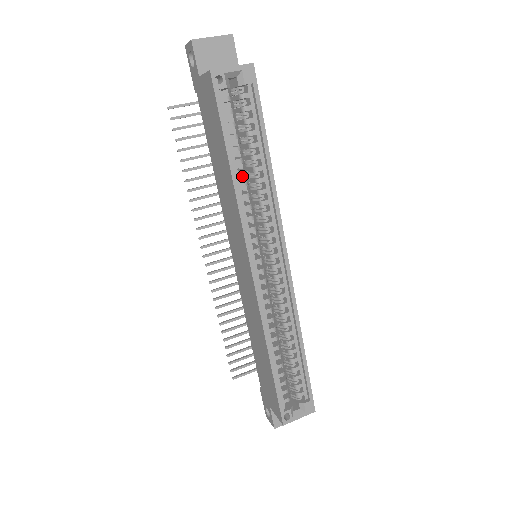
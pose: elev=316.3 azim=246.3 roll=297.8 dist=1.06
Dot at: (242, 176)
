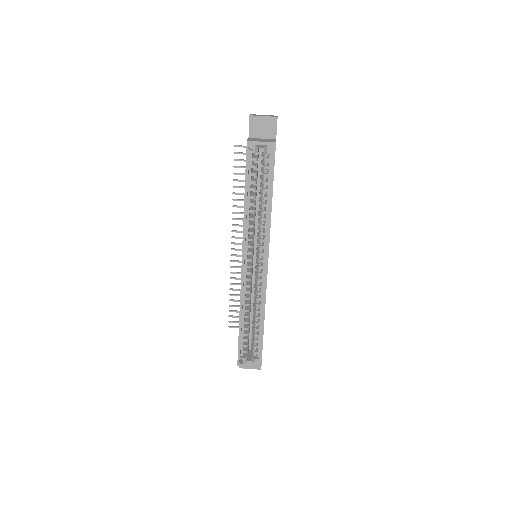
Dot at: occluded
